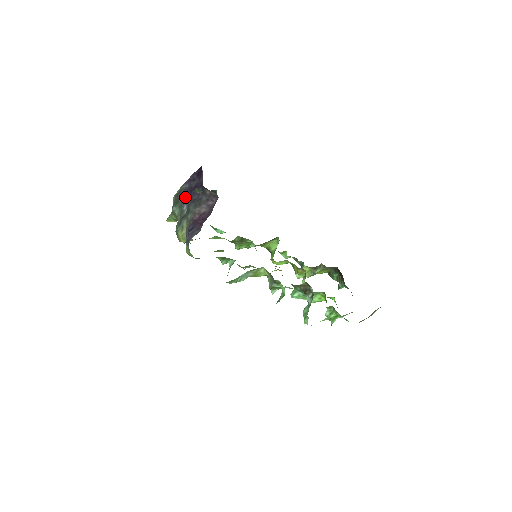
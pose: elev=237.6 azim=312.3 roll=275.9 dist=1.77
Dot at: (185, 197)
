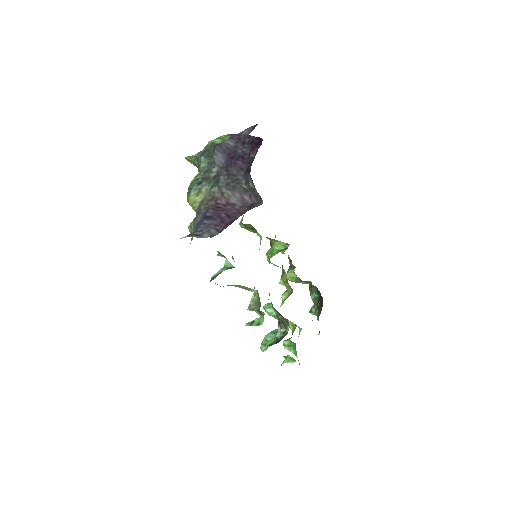
Dot at: (222, 157)
